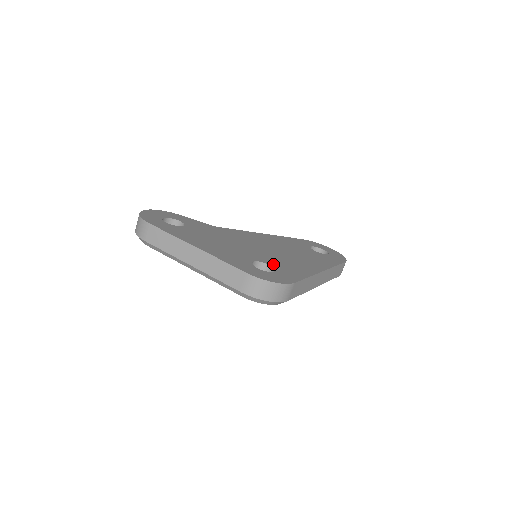
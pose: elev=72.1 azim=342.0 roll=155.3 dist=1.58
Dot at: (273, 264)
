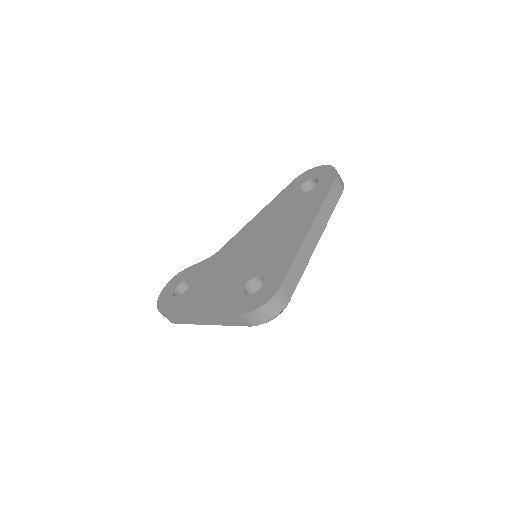
Dot at: (262, 271)
